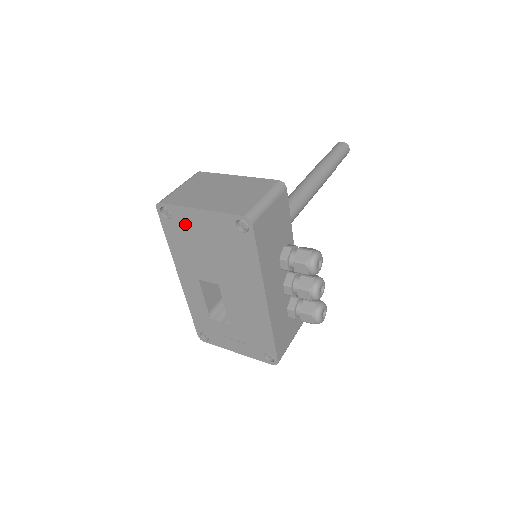
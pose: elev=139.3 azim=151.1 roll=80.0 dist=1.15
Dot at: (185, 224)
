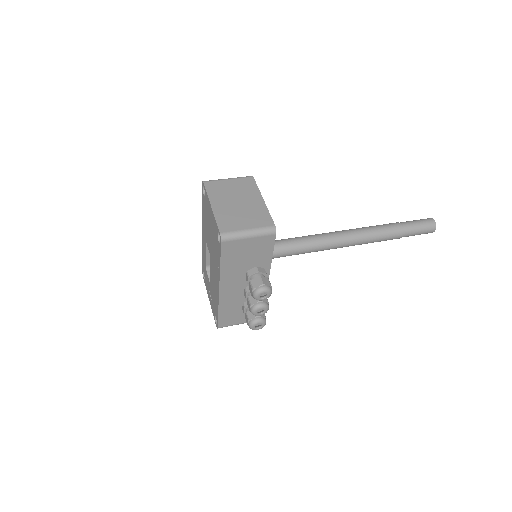
Dot at: (207, 206)
